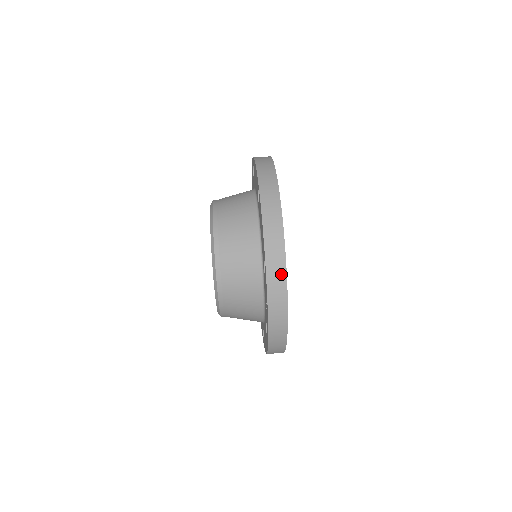
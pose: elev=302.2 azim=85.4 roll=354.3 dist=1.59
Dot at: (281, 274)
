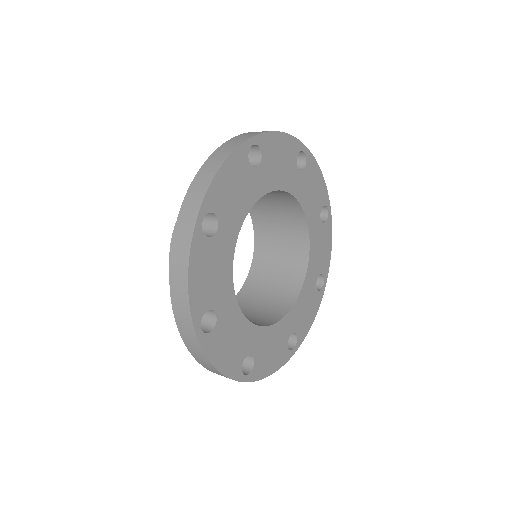
Dot at: (243, 139)
